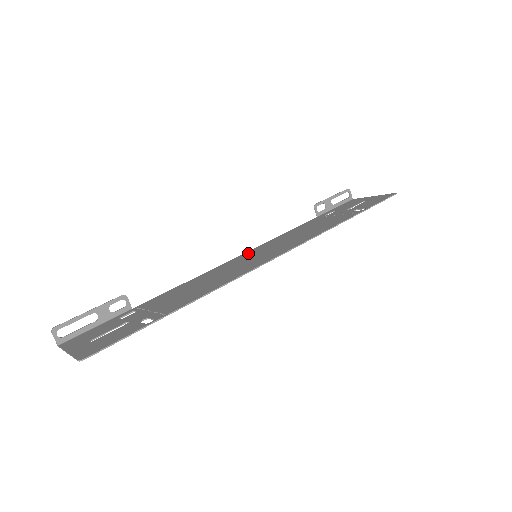
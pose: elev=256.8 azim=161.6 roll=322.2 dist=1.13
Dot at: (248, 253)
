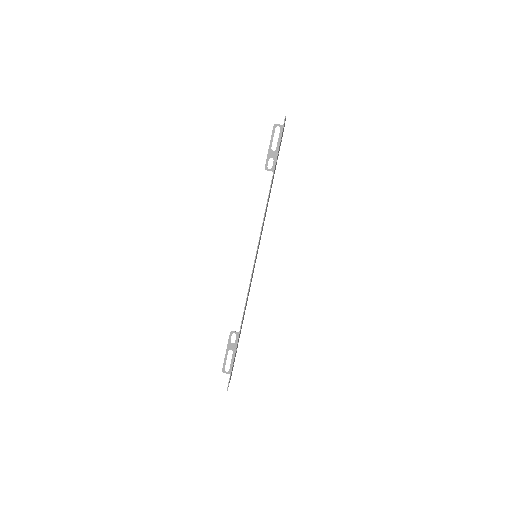
Dot at: occluded
